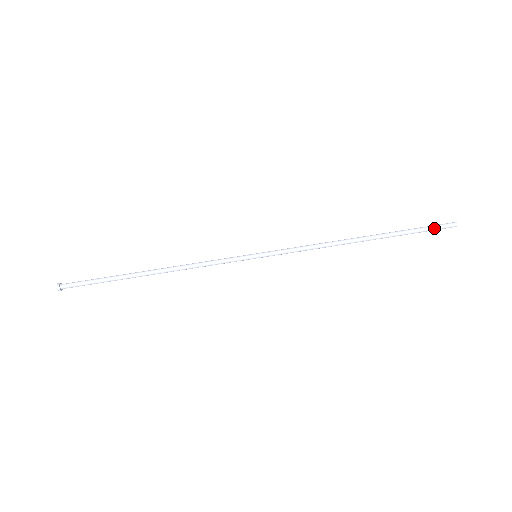
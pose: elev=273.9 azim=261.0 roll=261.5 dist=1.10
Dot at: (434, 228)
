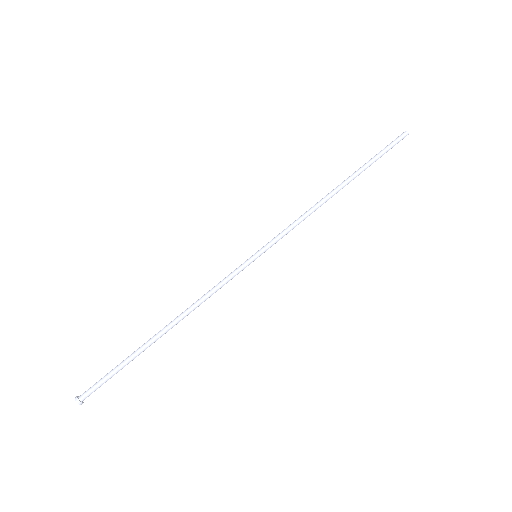
Dot at: (390, 144)
